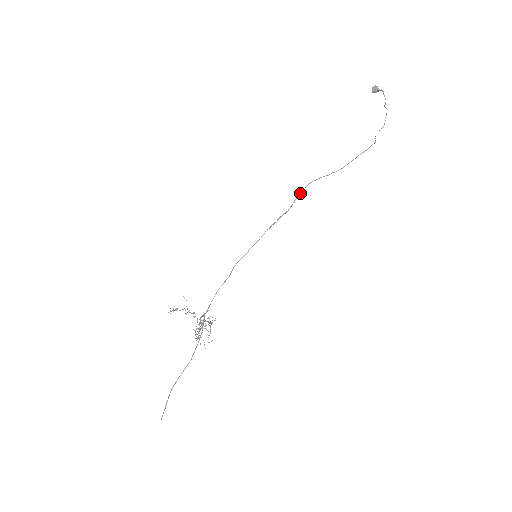
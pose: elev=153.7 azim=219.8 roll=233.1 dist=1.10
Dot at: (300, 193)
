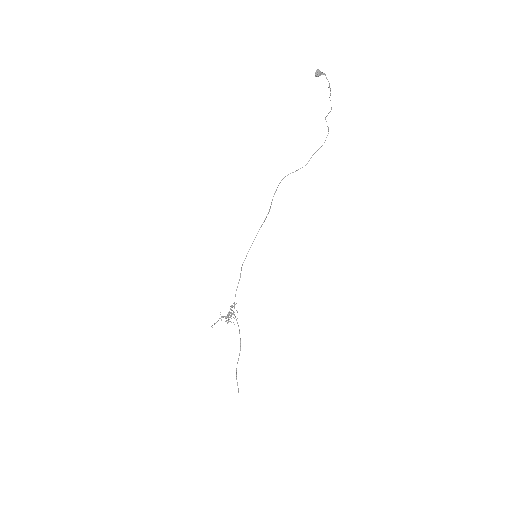
Dot at: (275, 192)
